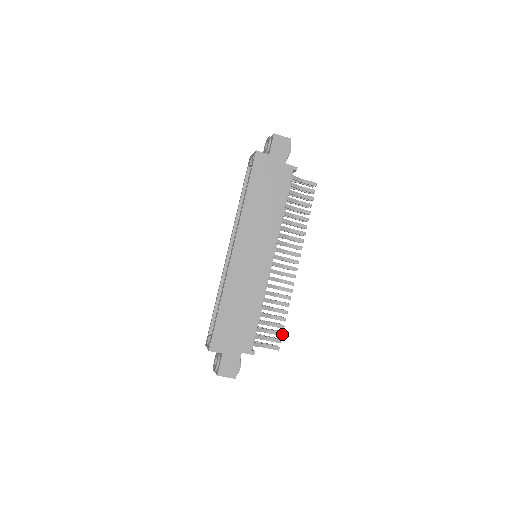
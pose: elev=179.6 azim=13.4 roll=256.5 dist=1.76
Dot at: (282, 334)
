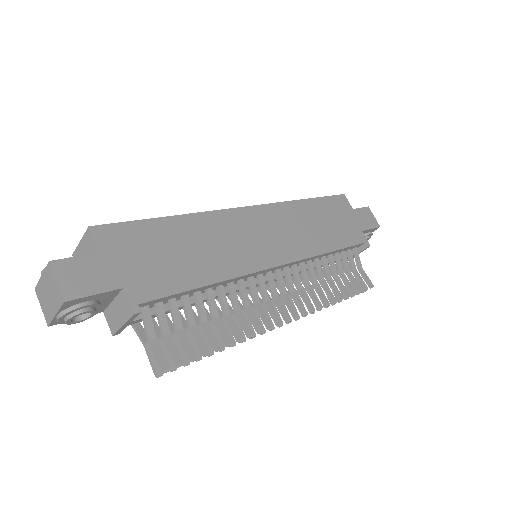
Dot at: (194, 359)
